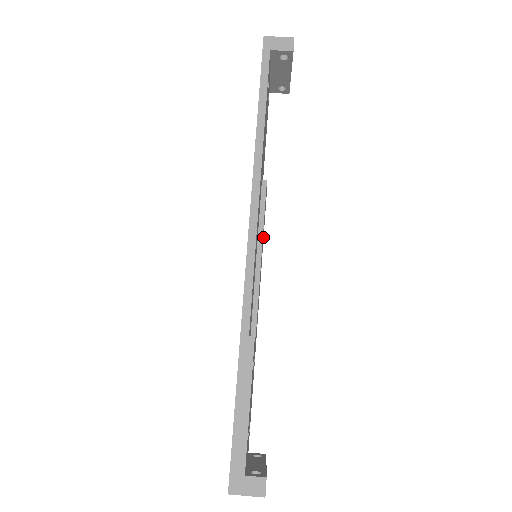
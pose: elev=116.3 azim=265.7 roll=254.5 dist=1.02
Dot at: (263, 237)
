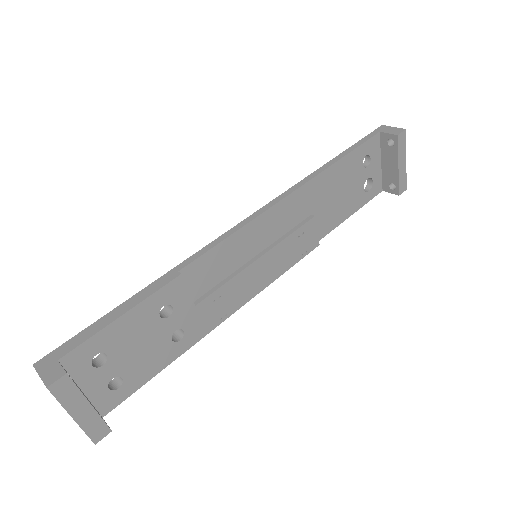
Dot at: (284, 266)
